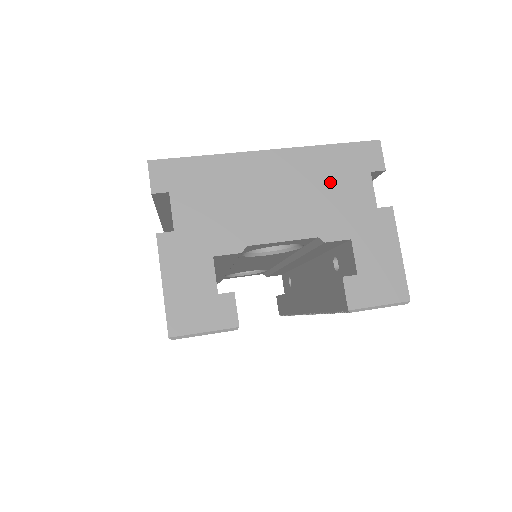
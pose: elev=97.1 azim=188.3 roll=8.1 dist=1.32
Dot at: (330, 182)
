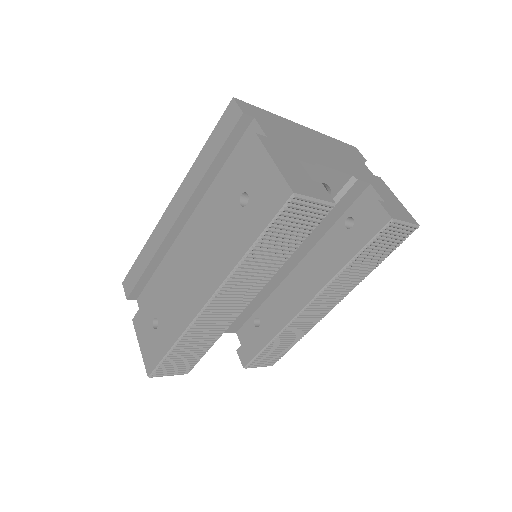
Dot at: (343, 153)
